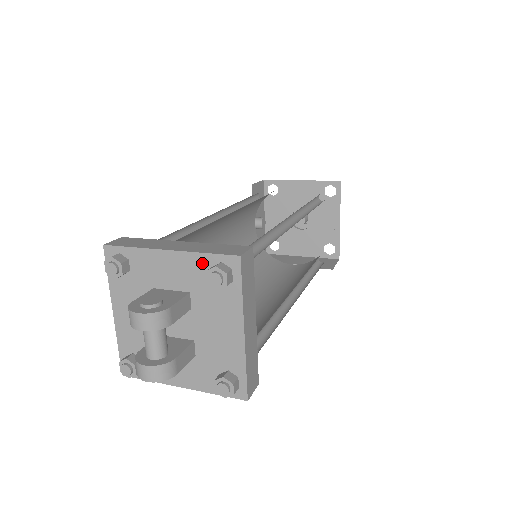
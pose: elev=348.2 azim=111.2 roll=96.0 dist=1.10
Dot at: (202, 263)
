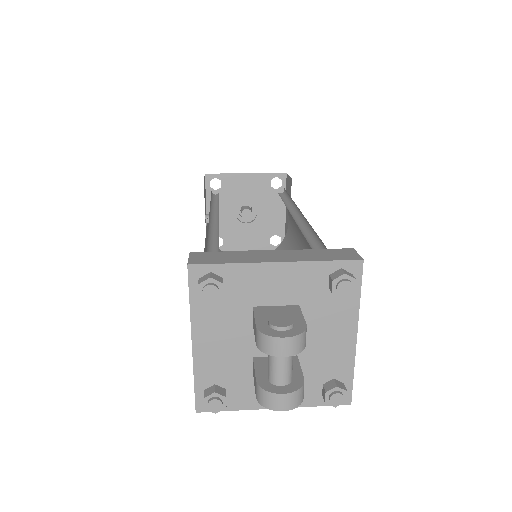
Dot at: (318, 272)
